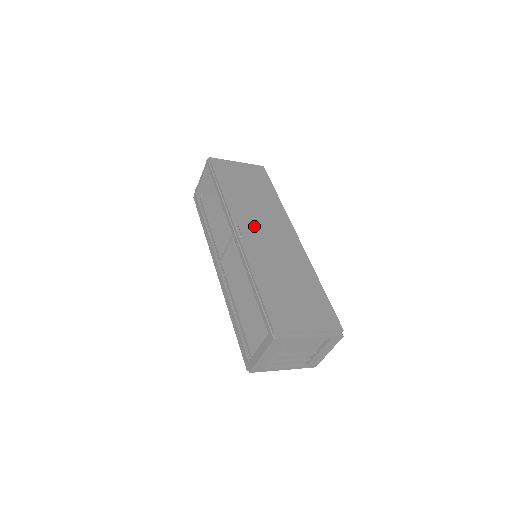
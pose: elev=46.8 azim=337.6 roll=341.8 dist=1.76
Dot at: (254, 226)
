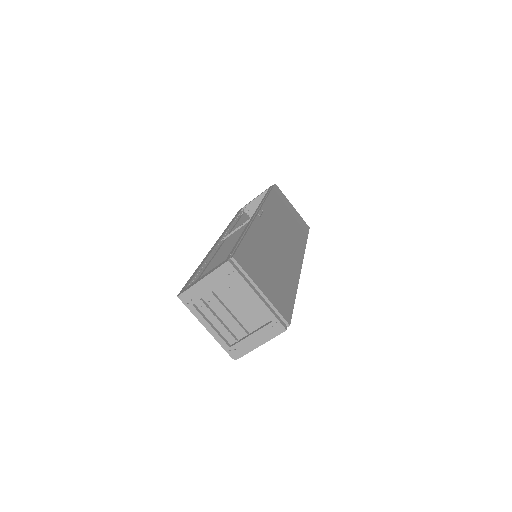
Dot at: (274, 226)
